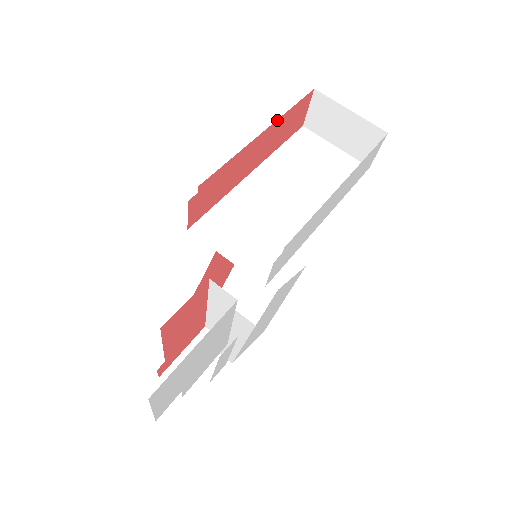
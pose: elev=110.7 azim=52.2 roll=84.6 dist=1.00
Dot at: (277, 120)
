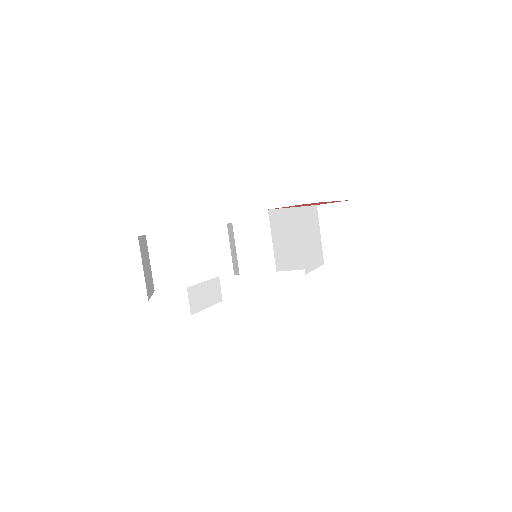
Dot at: occluded
